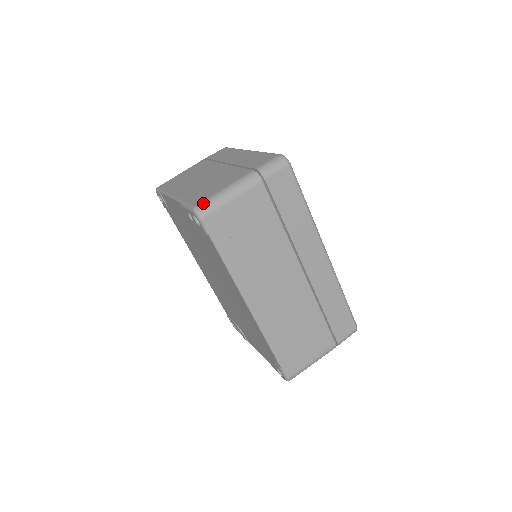
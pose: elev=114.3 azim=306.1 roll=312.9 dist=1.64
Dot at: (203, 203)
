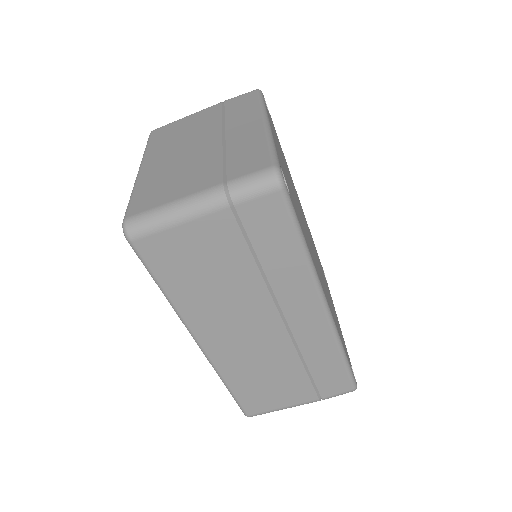
Dot at: (136, 218)
